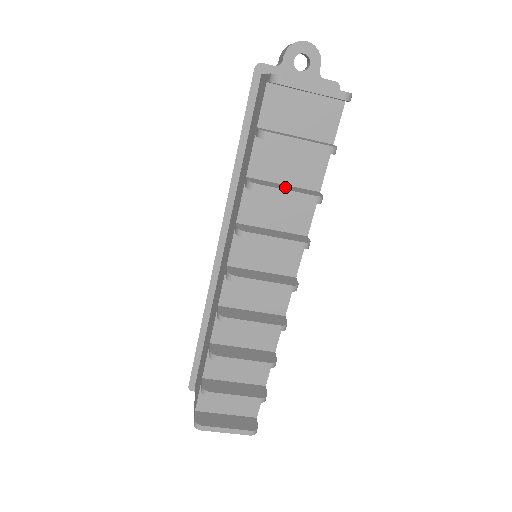
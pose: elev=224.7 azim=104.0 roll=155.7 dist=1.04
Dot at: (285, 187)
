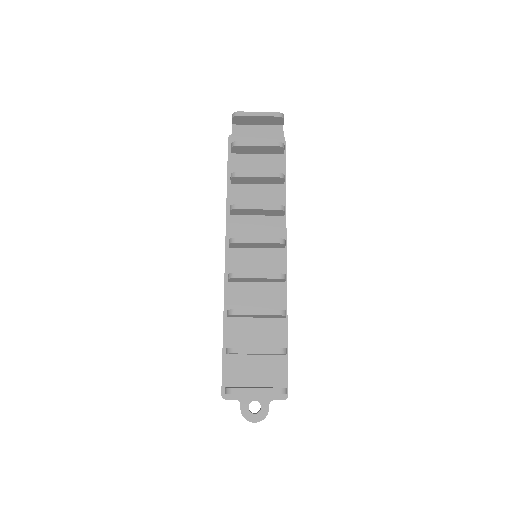
Dot at: occluded
